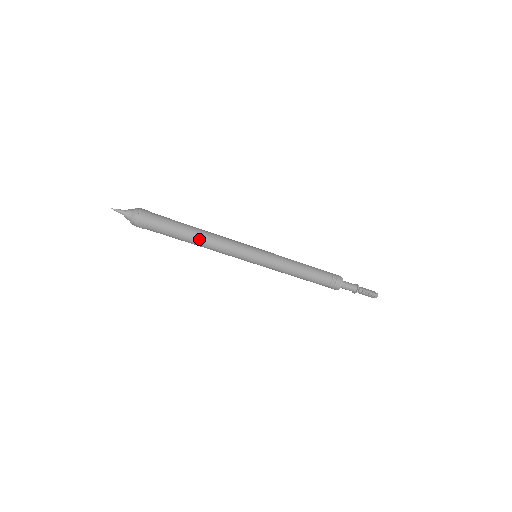
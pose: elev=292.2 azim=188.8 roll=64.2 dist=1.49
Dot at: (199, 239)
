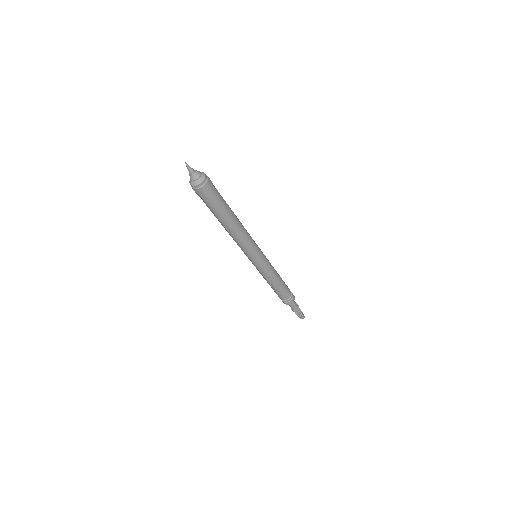
Dot at: (237, 218)
